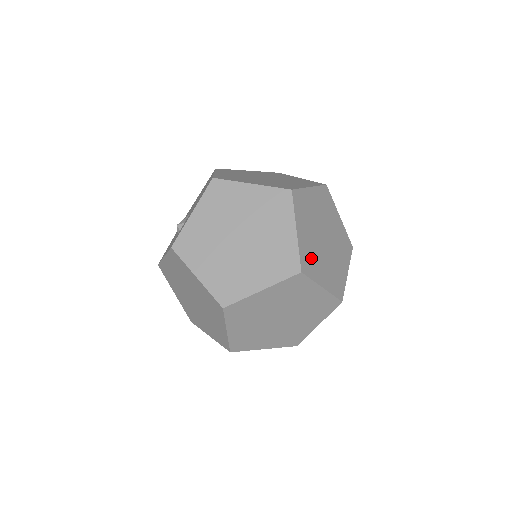
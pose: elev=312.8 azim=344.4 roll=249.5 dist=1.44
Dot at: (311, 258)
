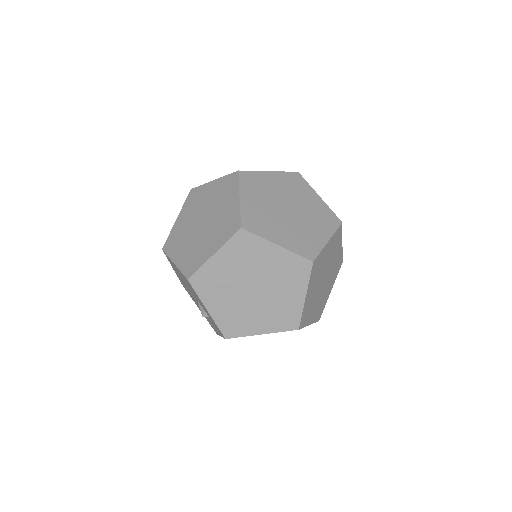
Dot at: (303, 241)
